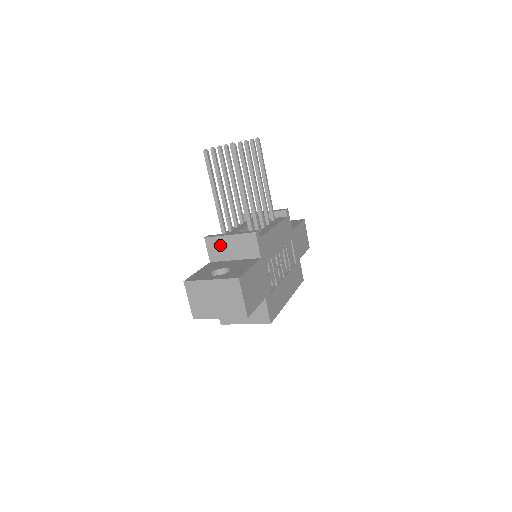
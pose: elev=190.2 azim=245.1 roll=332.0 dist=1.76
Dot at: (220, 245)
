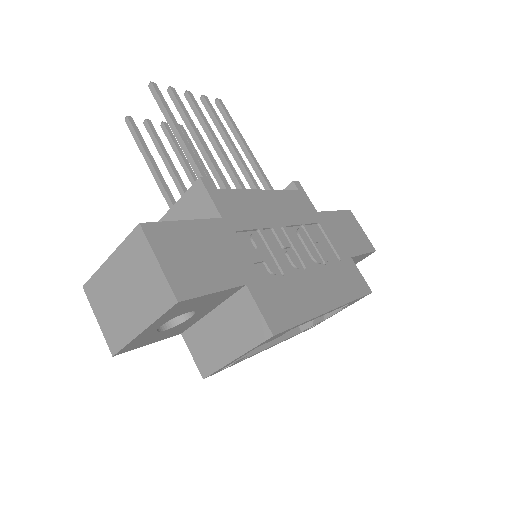
Dot at: occluded
